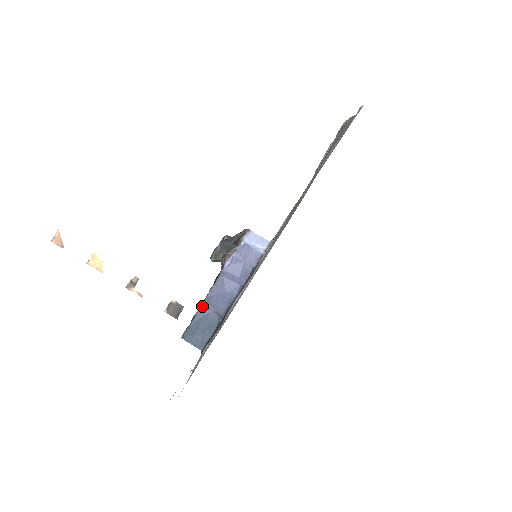
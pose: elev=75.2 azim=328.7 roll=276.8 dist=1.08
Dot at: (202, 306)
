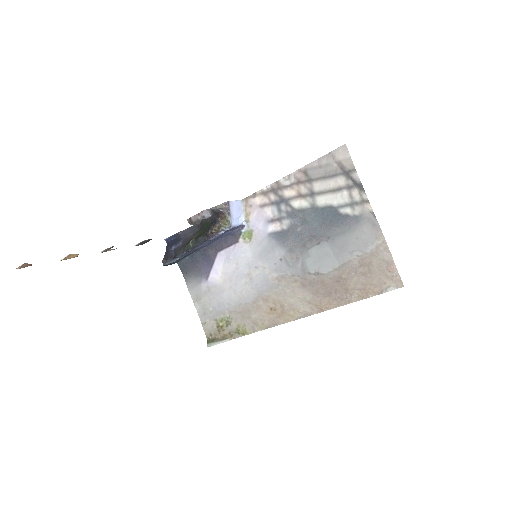
Dot at: (185, 254)
